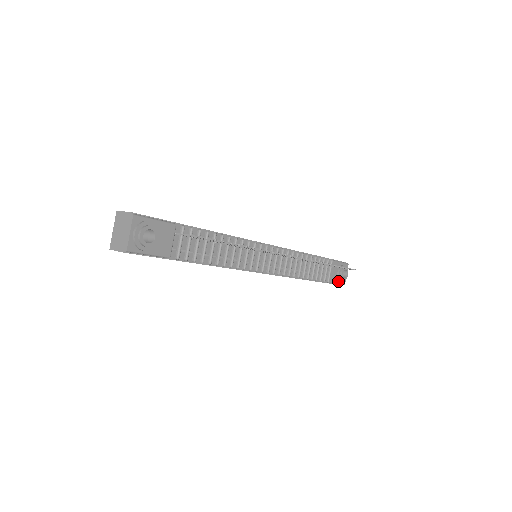
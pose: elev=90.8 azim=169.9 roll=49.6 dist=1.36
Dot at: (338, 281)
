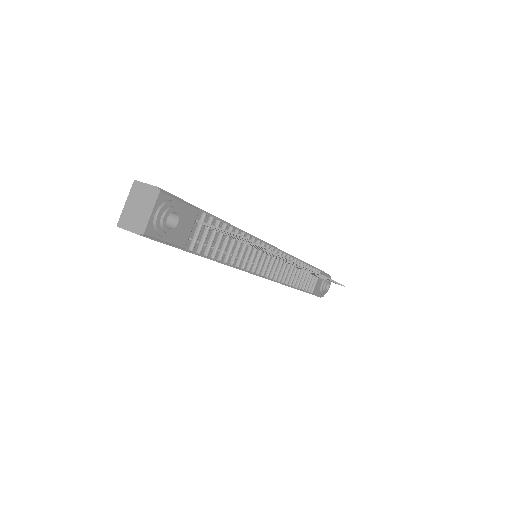
Dot at: (319, 293)
